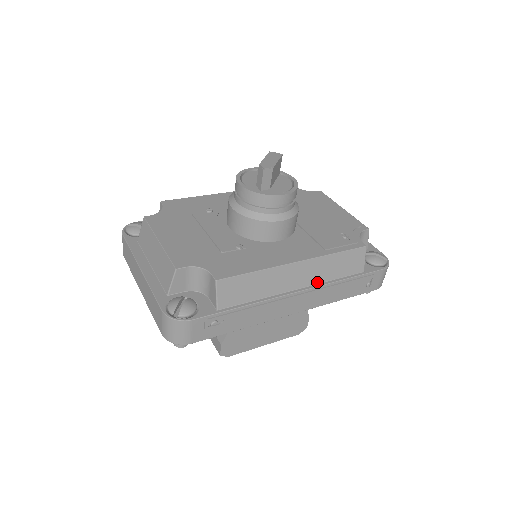
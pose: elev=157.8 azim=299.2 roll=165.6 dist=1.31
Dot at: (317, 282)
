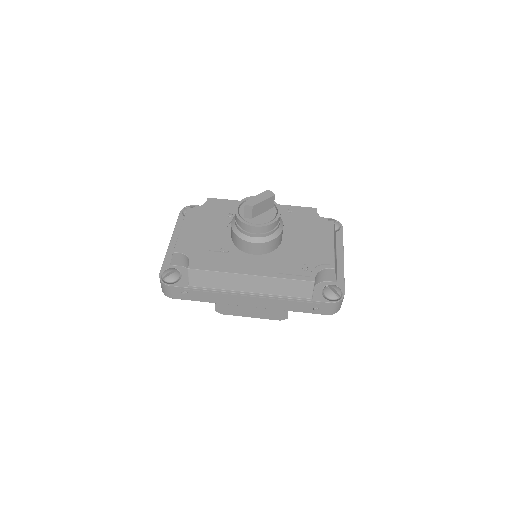
Dot at: (267, 293)
